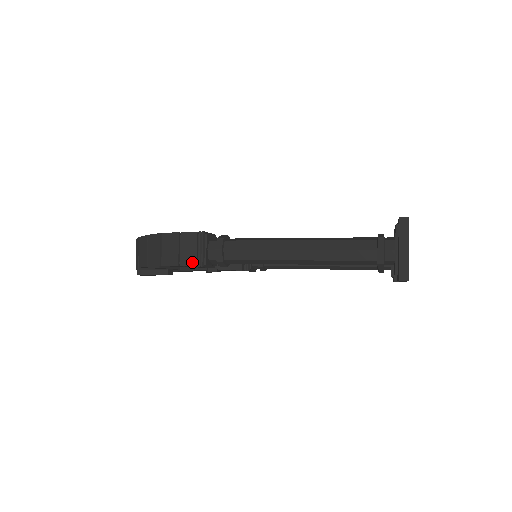
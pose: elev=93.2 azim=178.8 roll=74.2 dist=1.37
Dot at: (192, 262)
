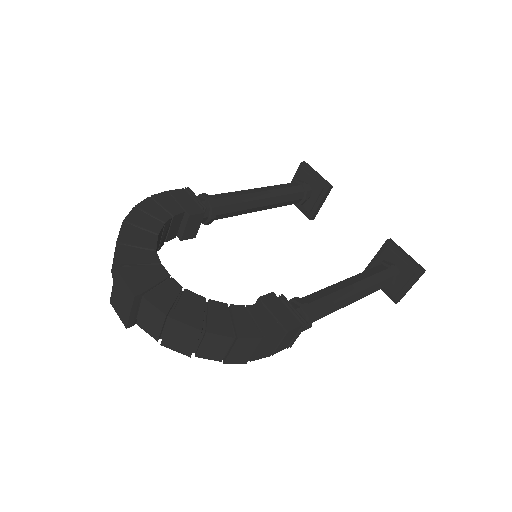
Dot at: (284, 348)
